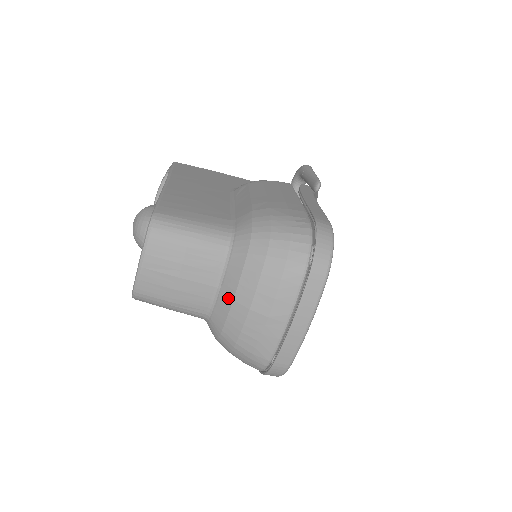
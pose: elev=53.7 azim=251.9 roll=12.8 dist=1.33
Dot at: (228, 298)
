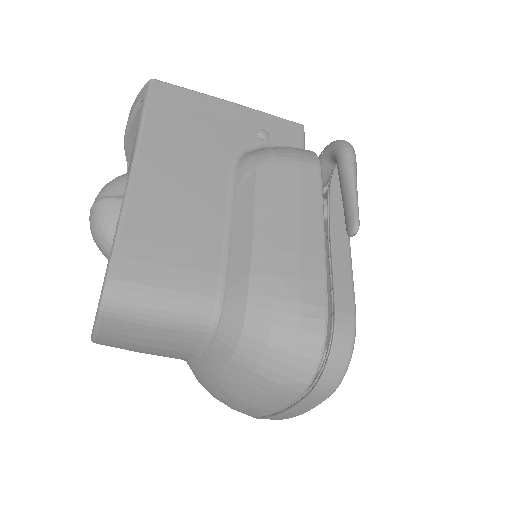
Dot at: (208, 373)
